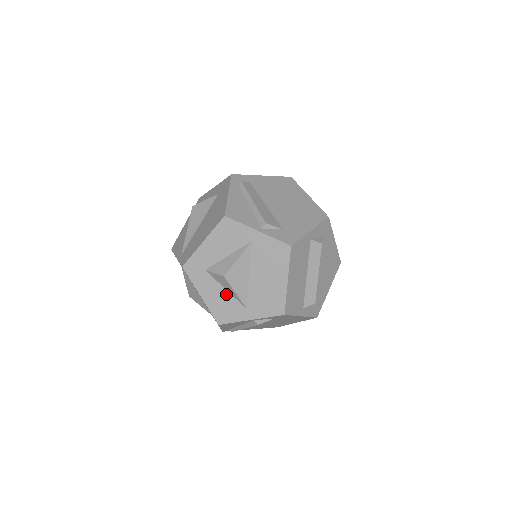
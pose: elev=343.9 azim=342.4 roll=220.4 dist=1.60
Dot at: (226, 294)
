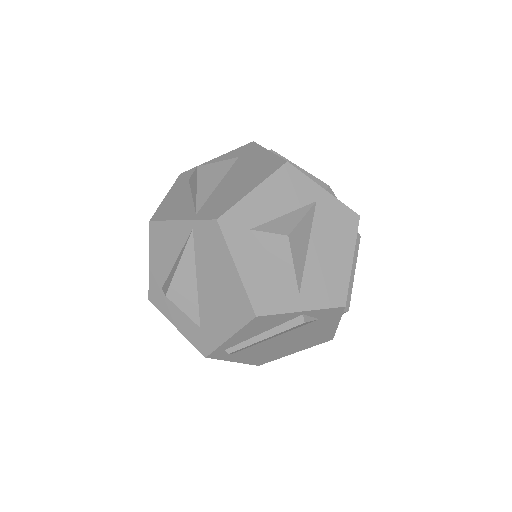
Dot at: (274, 269)
